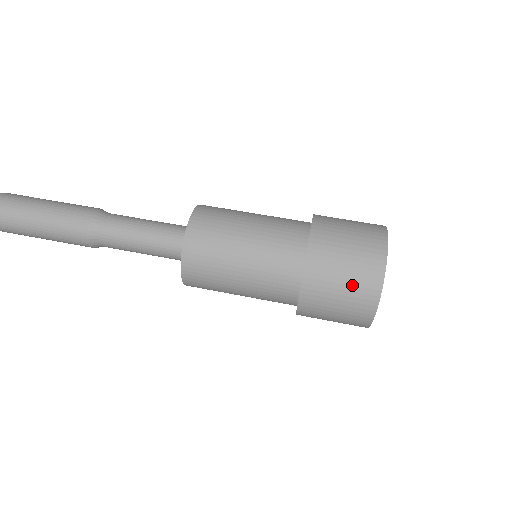
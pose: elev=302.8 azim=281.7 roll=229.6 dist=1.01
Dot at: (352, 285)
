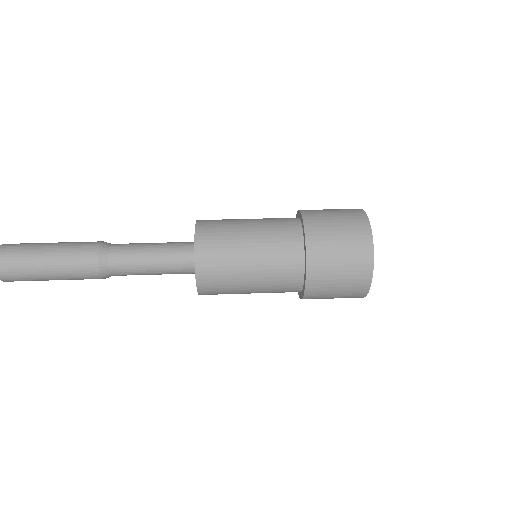
Dot at: (348, 249)
